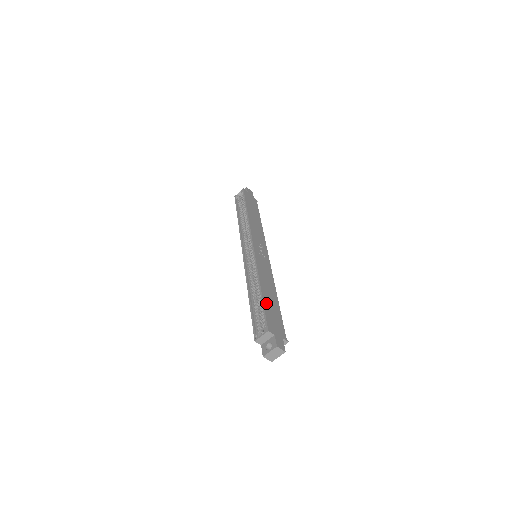
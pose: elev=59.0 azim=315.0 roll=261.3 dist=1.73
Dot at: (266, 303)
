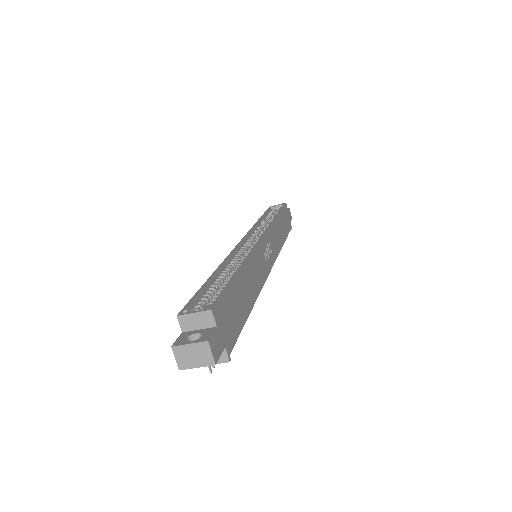
Dot at: (235, 287)
